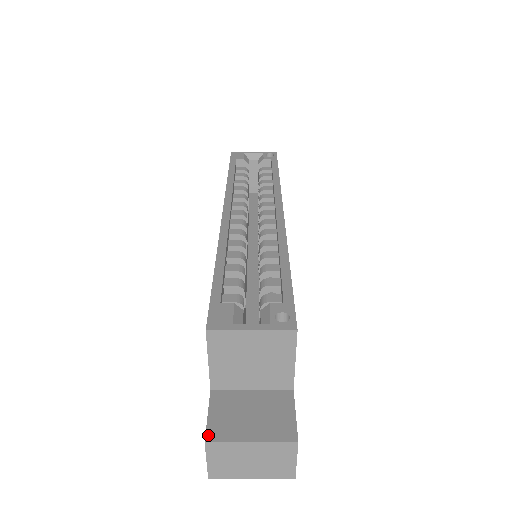
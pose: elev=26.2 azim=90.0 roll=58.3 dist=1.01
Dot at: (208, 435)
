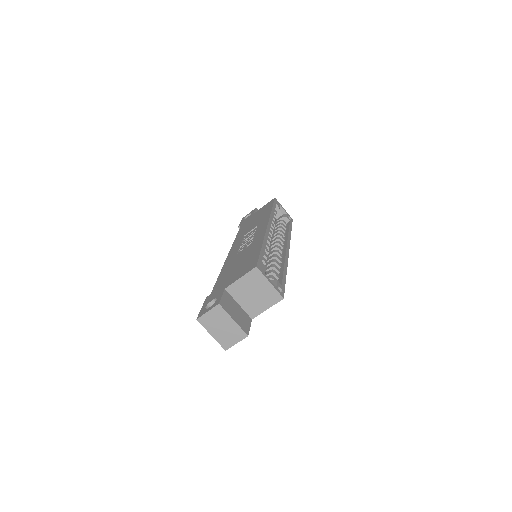
Dot at: (221, 303)
